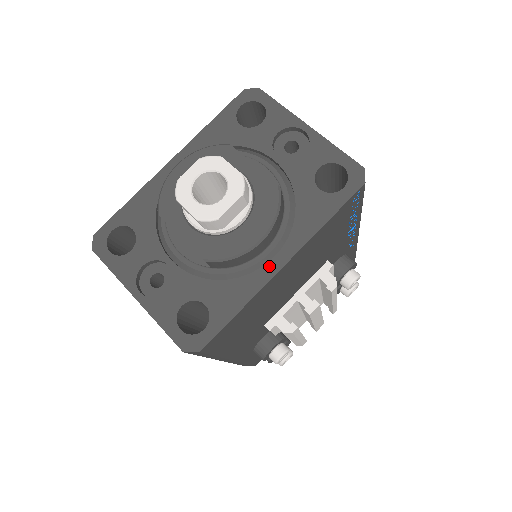
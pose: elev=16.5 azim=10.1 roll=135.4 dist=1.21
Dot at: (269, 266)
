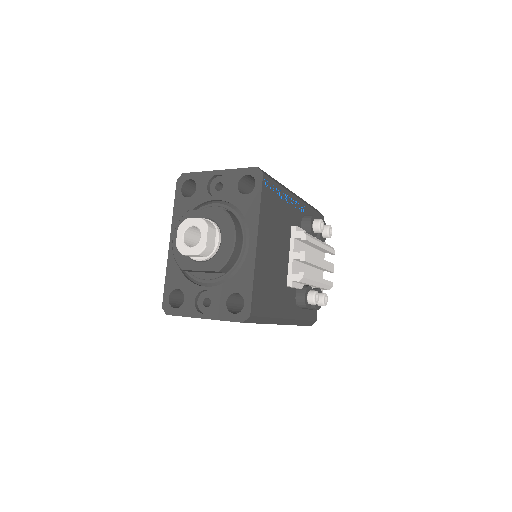
Dot at: (250, 249)
